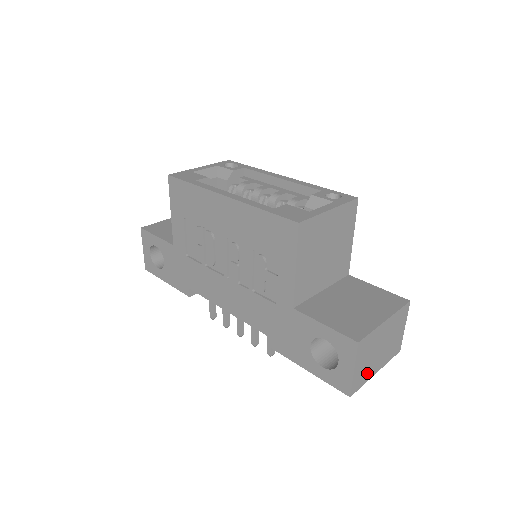
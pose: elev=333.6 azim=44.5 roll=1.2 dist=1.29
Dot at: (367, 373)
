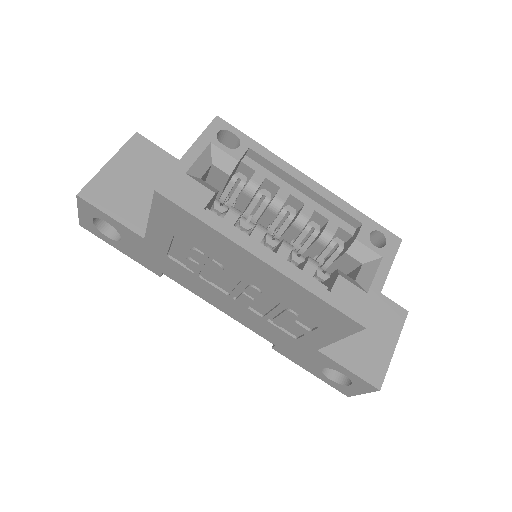
Dot at: occluded
